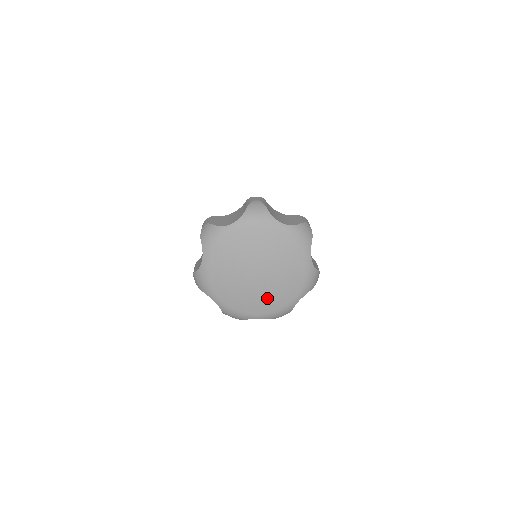
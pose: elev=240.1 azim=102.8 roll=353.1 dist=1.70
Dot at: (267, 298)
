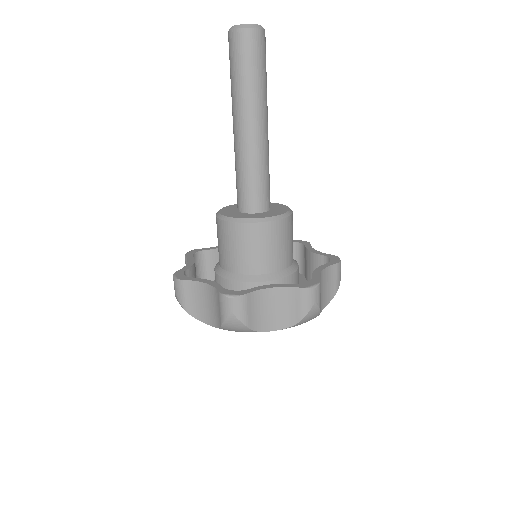
Dot at: occluded
